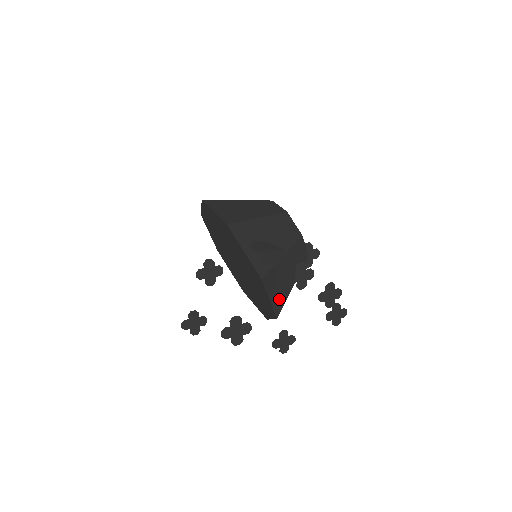
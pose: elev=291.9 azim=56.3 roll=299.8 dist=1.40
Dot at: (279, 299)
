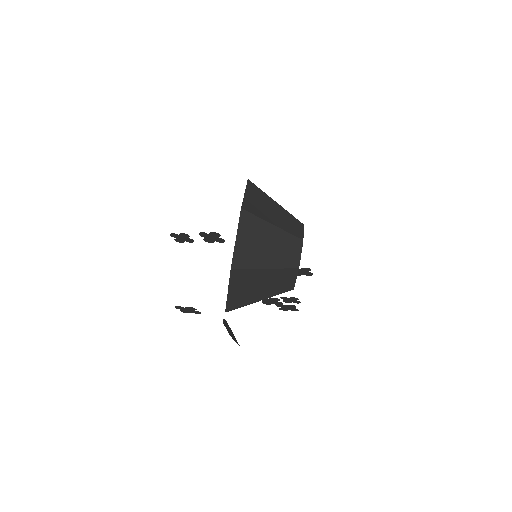
Dot at: occluded
